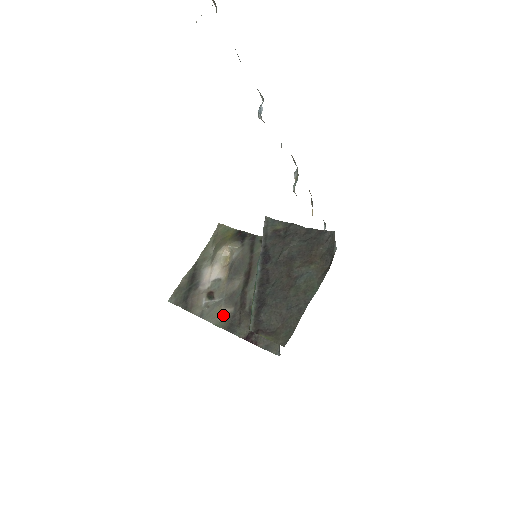
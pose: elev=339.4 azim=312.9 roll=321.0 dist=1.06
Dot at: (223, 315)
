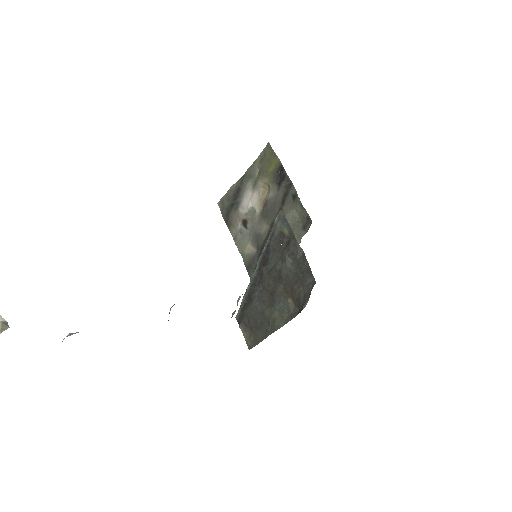
Dot at: (248, 251)
